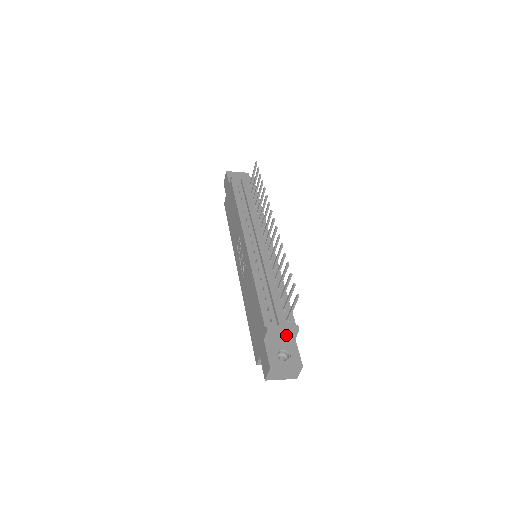
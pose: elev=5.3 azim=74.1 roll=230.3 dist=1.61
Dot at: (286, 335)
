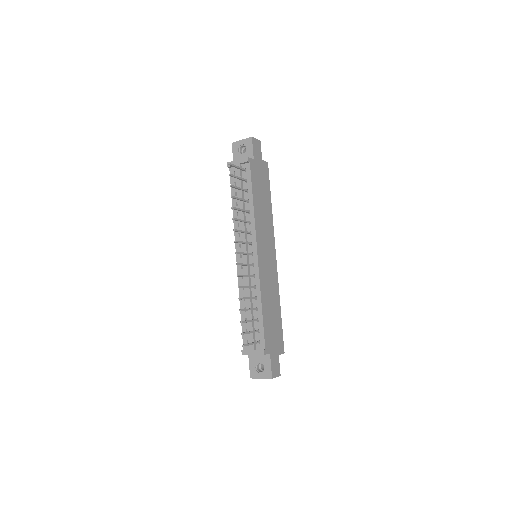
Dot at: occluded
